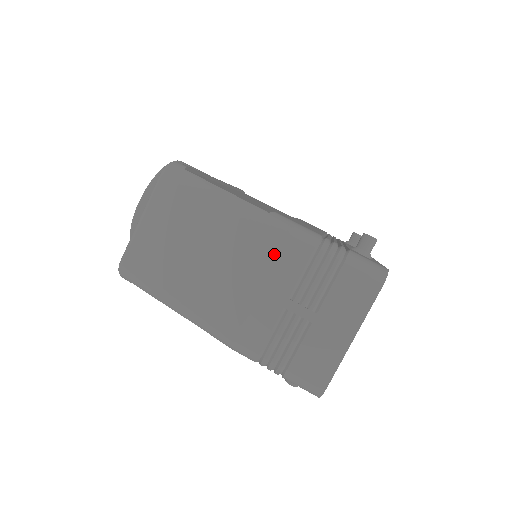
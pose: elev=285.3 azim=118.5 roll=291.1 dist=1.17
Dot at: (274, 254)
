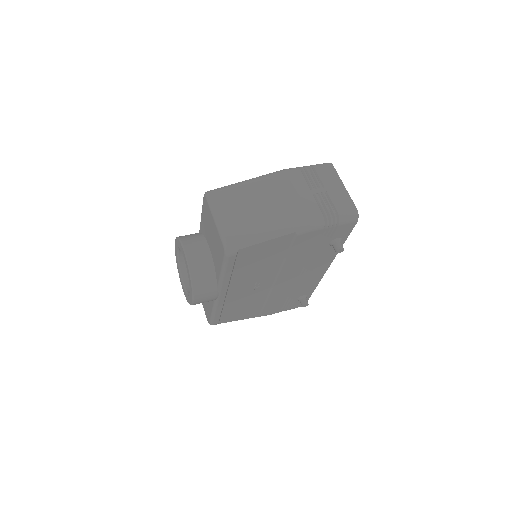
Dot at: (288, 180)
